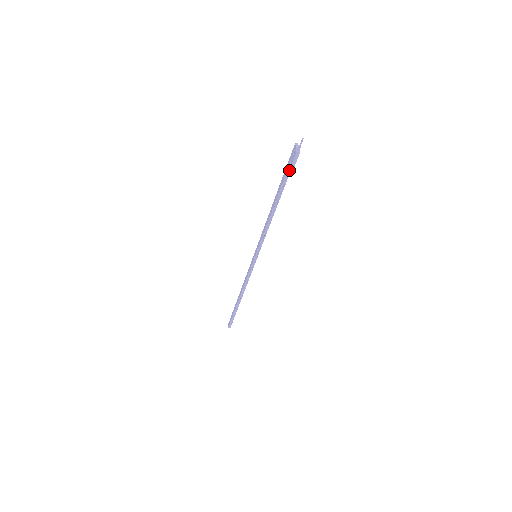
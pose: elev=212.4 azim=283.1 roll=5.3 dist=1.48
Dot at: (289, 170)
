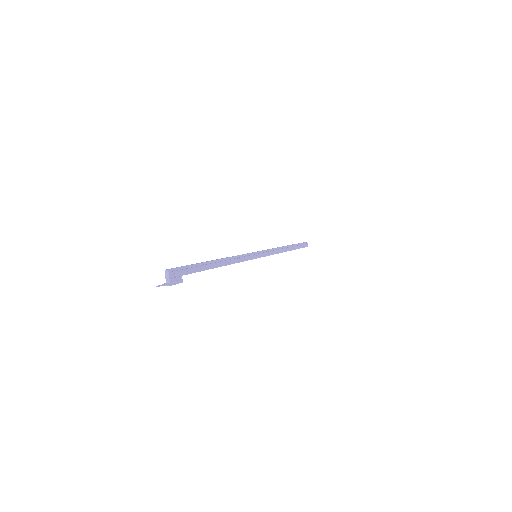
Dot at: (186, 273)
